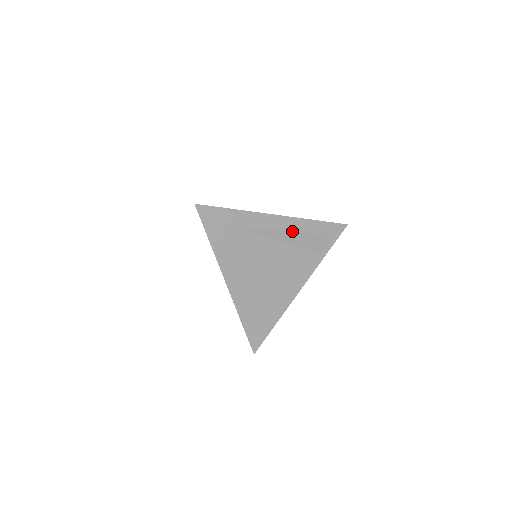
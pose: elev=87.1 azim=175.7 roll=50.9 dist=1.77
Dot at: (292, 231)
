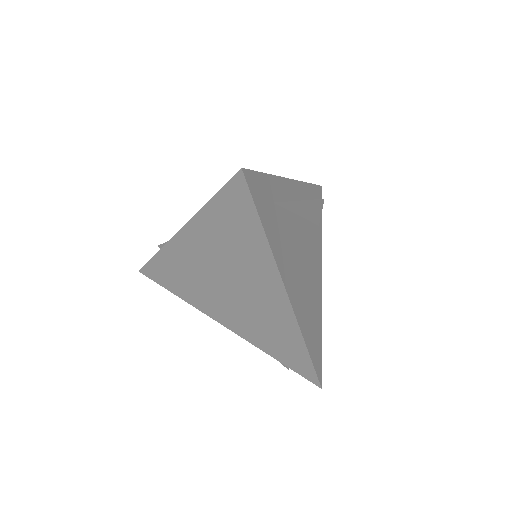
Dot at: occluded
